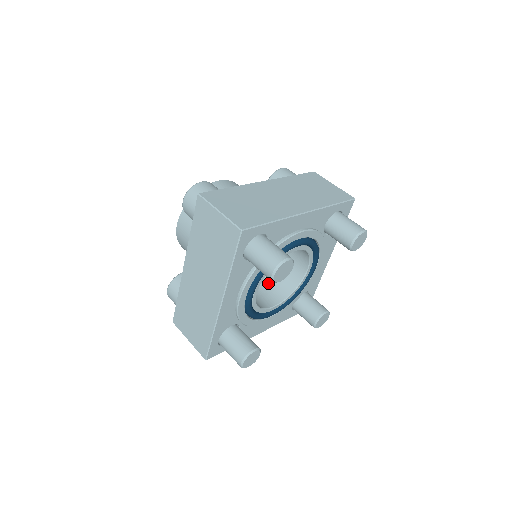
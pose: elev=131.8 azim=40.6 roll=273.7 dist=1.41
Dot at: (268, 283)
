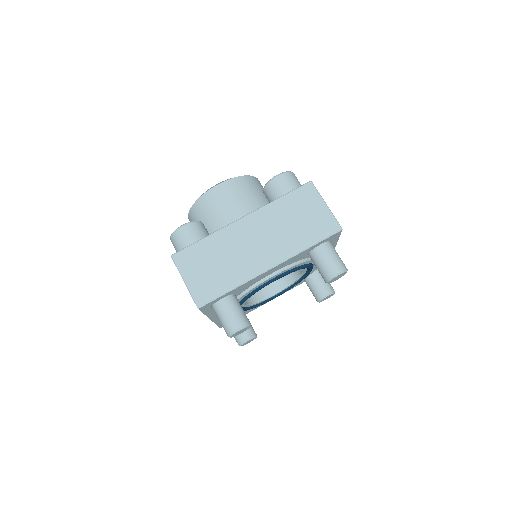
Dot at: occluded
